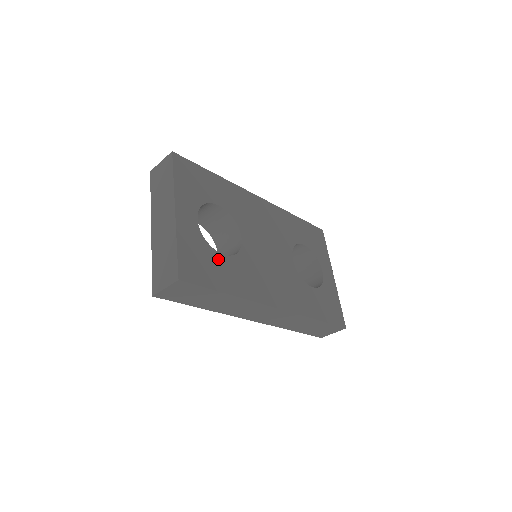
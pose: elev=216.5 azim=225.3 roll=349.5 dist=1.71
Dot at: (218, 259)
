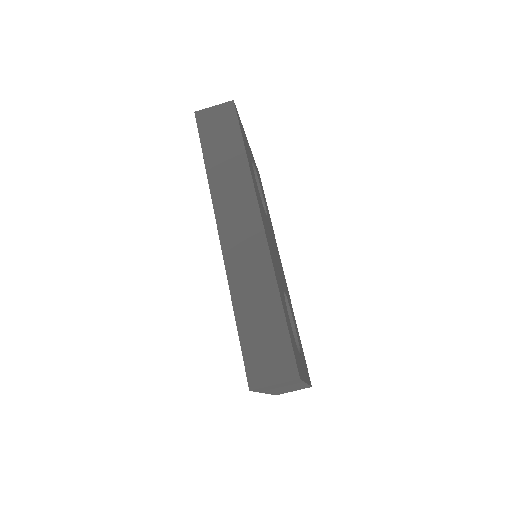
Dot at: (251, 164)
